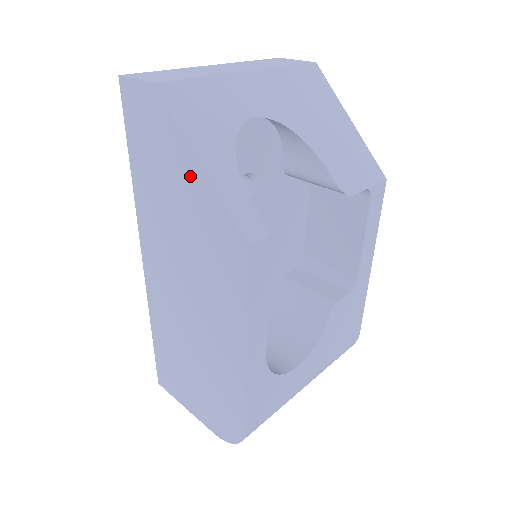
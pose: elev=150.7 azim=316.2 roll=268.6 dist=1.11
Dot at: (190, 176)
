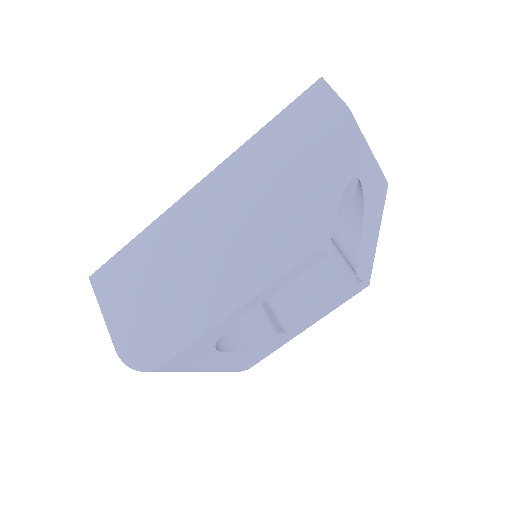
Dot at: (316, 175)
